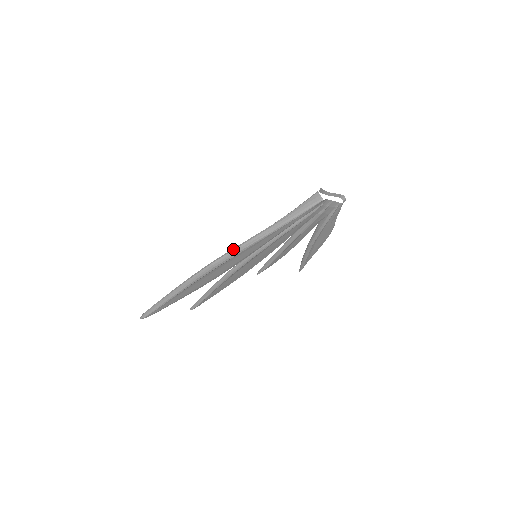
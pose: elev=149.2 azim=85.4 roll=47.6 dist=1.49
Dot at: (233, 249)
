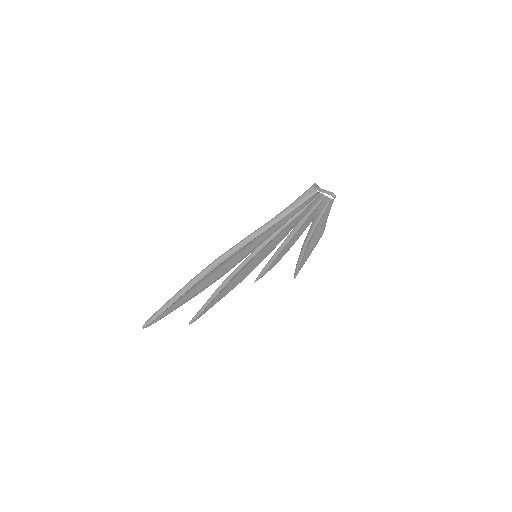
Dot at: (237, 244)
